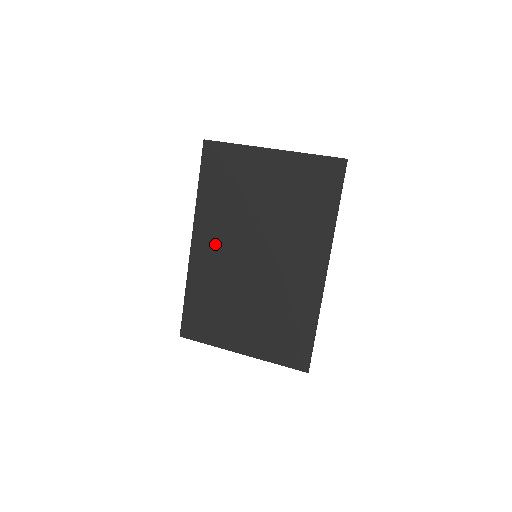
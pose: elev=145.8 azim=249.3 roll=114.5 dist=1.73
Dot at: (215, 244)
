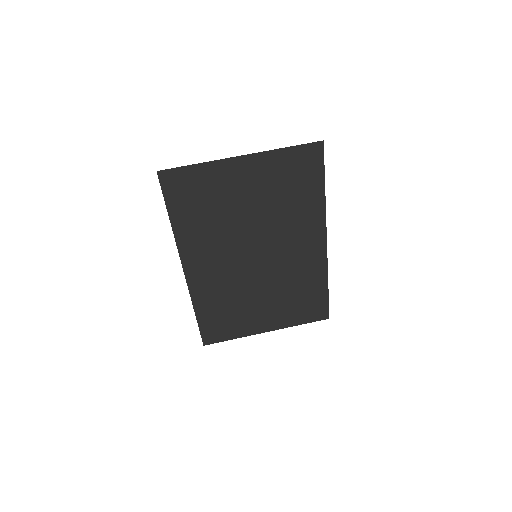
Dot at: (210, 263)
